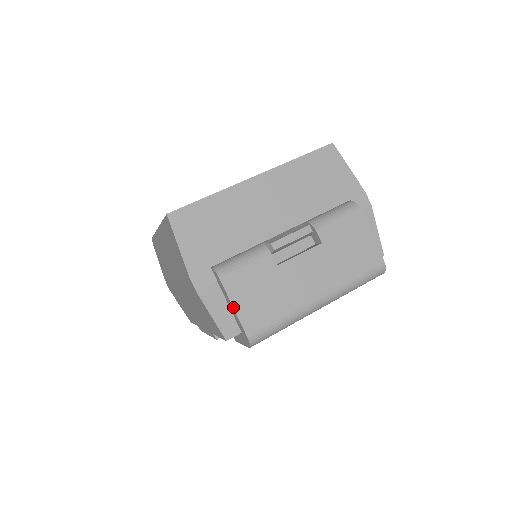
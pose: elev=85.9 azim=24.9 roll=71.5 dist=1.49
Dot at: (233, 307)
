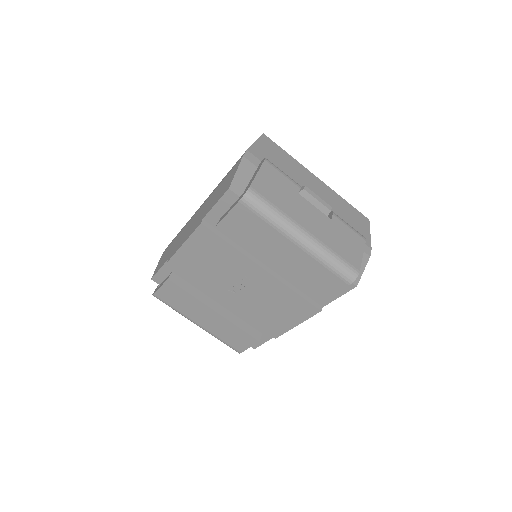
Dot at: (258, 172)
